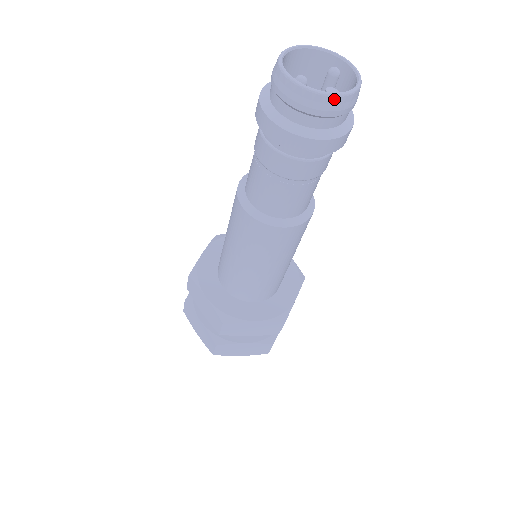
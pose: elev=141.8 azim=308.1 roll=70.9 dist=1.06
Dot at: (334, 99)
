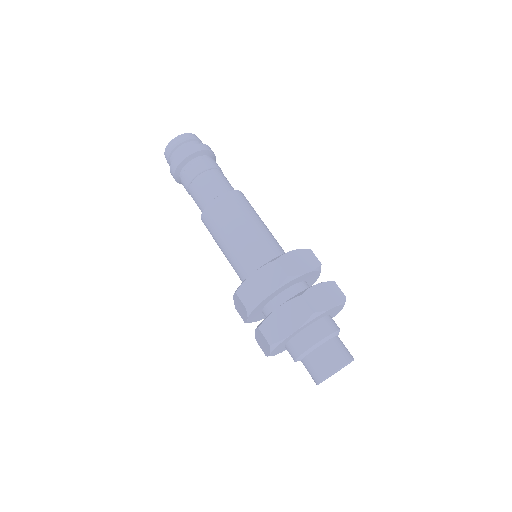
Dot at: (191, 134)
